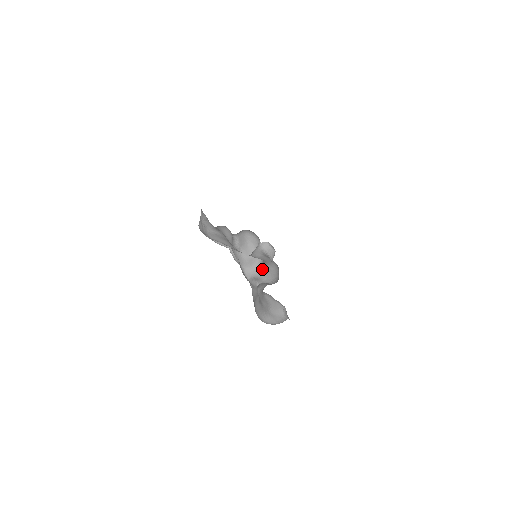
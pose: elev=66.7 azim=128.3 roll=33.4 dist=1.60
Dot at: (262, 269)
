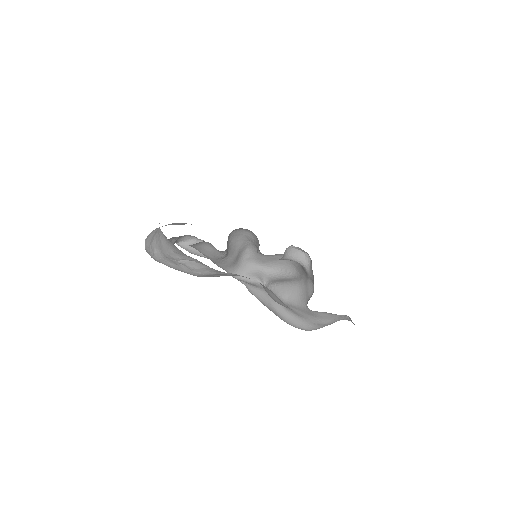
Dot at: (254, 259)
